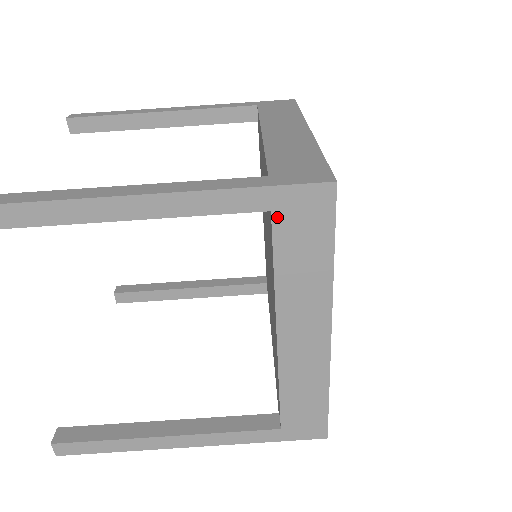
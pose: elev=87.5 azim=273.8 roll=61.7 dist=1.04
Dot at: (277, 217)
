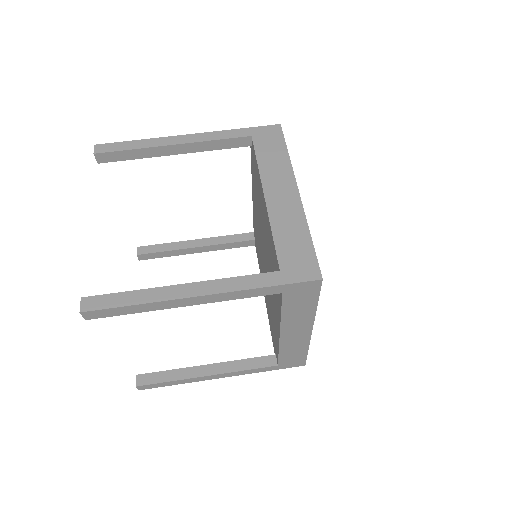
Dot at: (255, 138)
